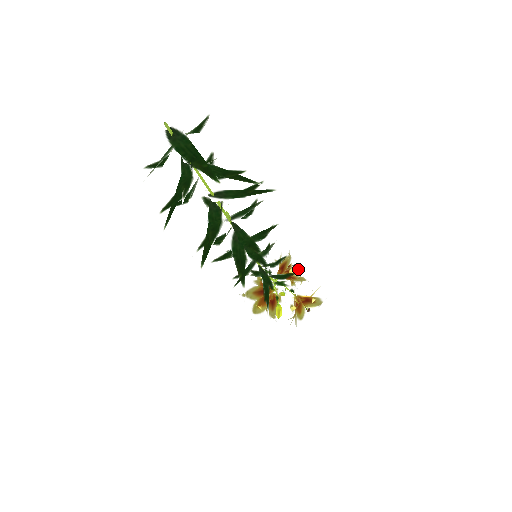
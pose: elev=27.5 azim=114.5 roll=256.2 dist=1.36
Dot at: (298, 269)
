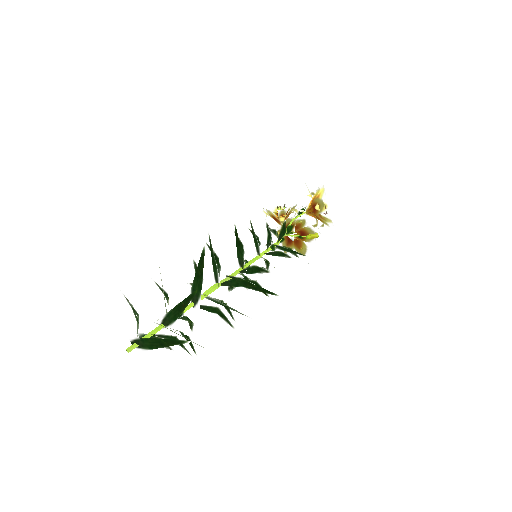
Dot at: (282, 211)
